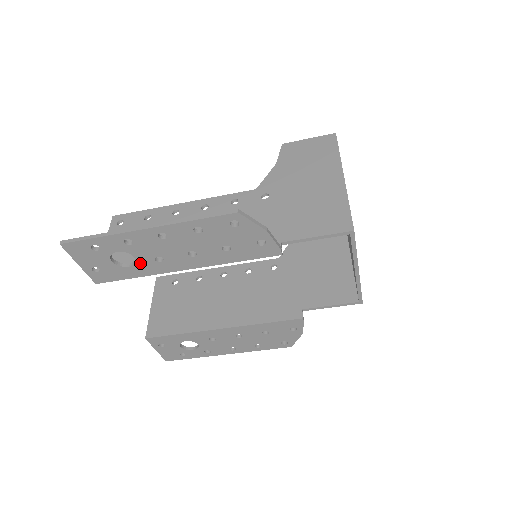
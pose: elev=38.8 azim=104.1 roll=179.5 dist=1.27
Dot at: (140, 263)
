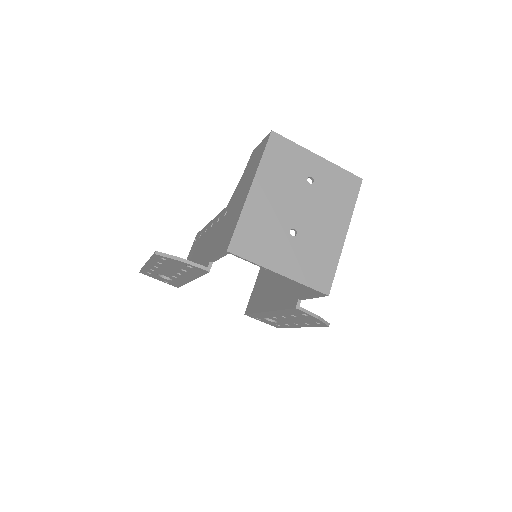
Dot at: (172, 279)
